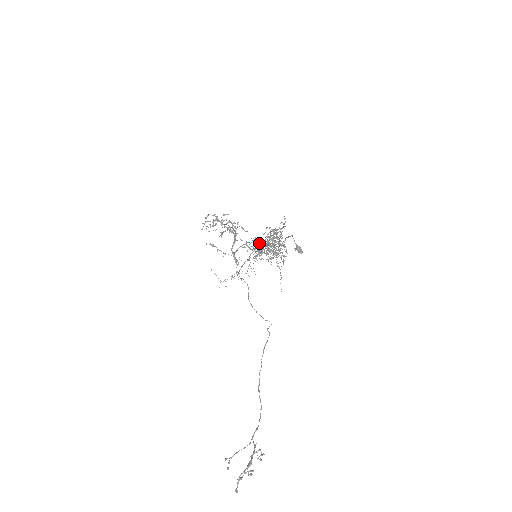
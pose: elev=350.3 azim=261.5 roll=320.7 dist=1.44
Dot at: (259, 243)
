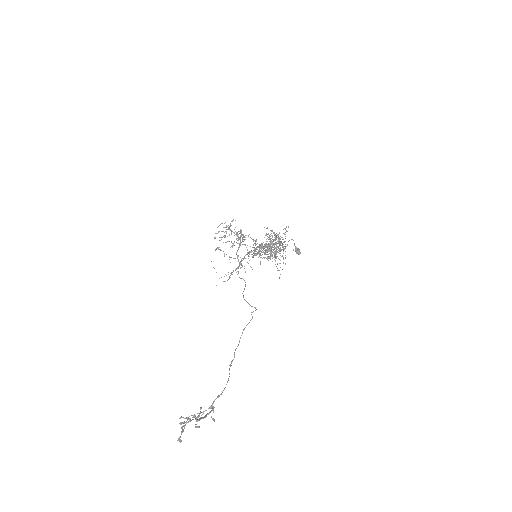
Dot at: (259, 244)
